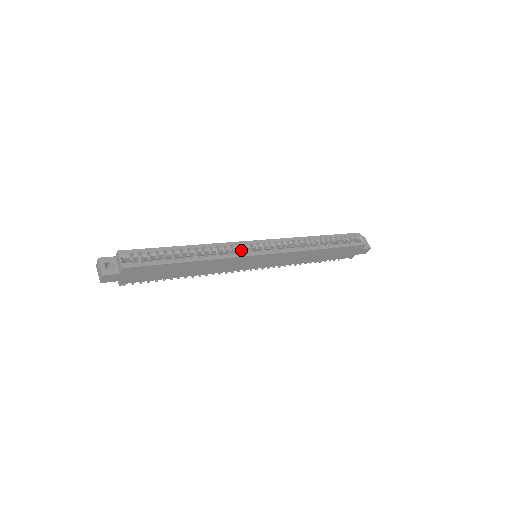
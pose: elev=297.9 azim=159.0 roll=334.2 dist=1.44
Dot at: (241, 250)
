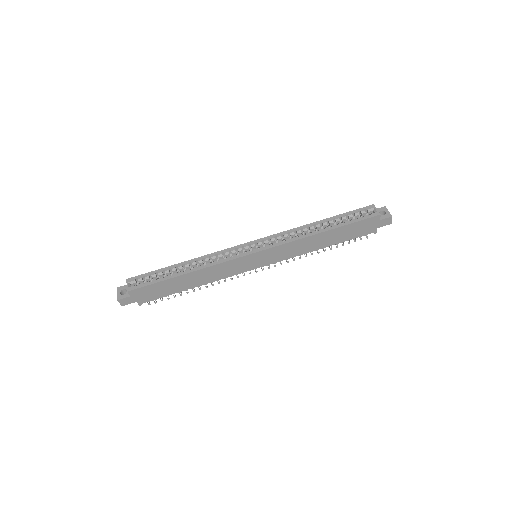
Dot at: (235, 254)
